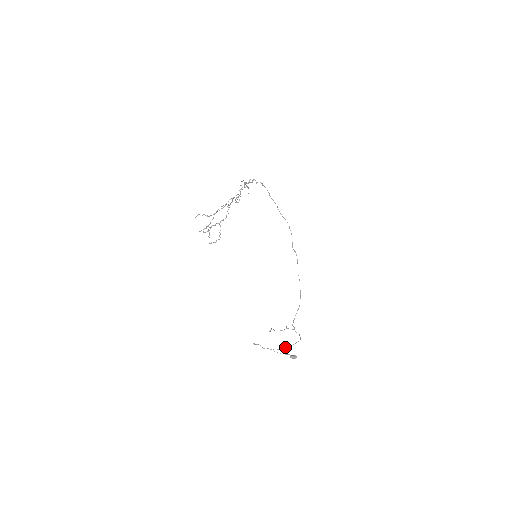
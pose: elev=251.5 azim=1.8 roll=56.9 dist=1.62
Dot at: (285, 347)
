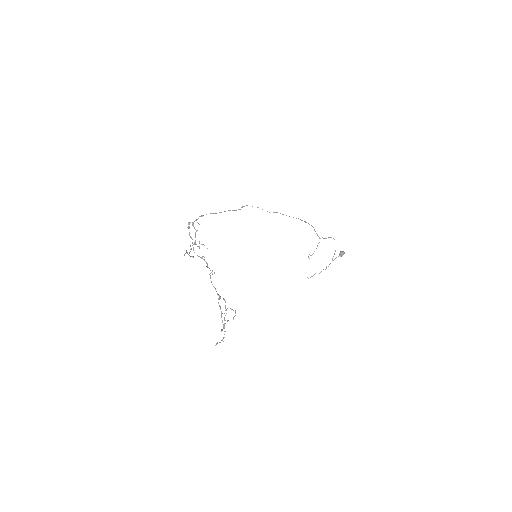
Dot at: (332, 260)
